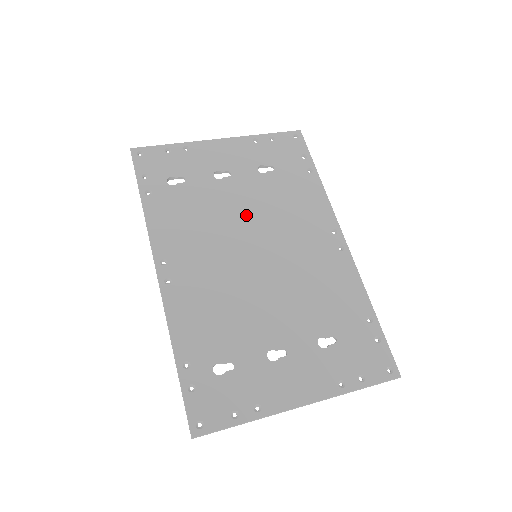
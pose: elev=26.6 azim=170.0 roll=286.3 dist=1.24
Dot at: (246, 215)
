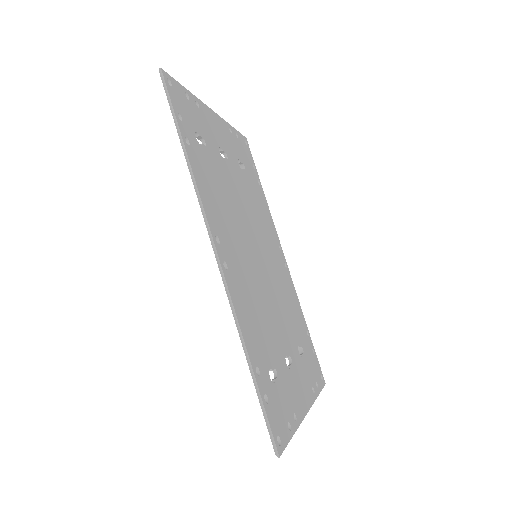
Dot at: (245, 209)
